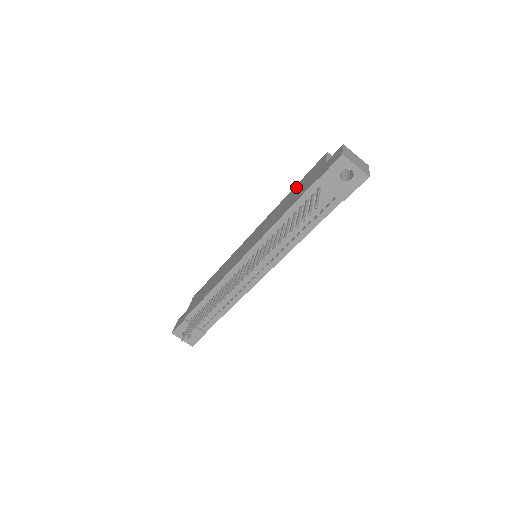
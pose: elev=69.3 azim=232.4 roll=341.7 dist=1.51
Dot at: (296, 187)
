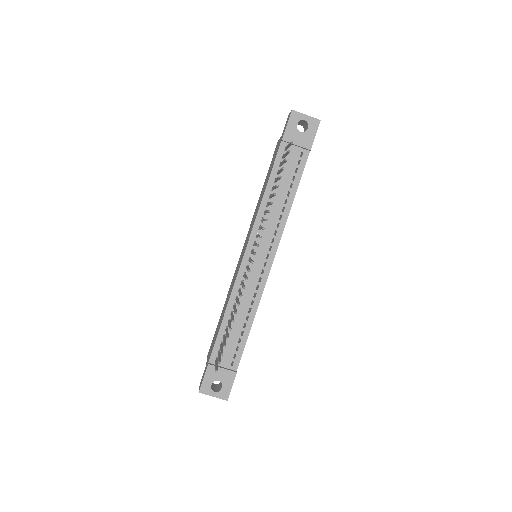
Dot at: (265, 179)
